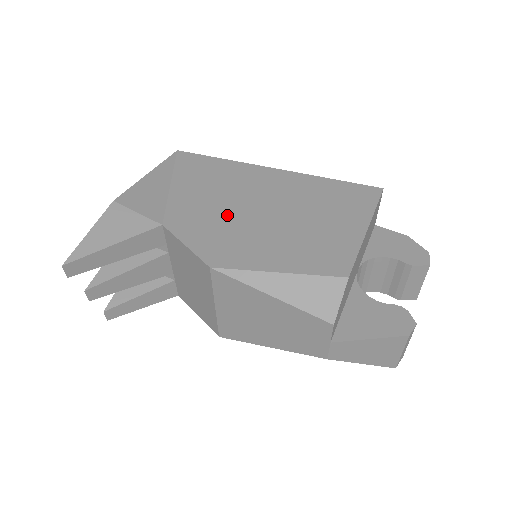
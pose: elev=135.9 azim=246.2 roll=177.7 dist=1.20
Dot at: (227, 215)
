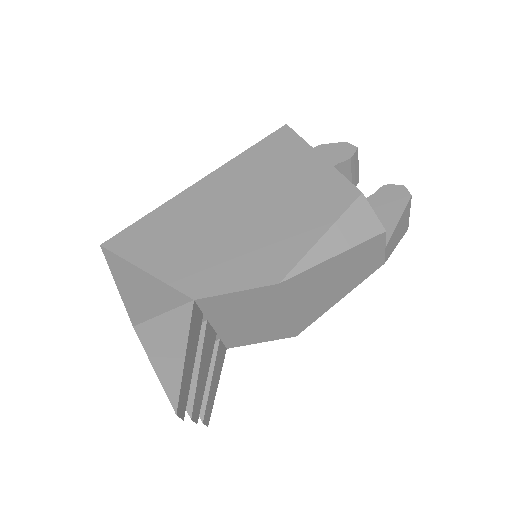
Dot at: (226, 243)
